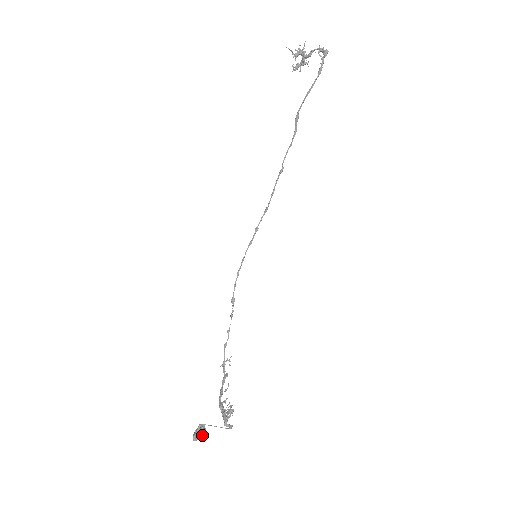
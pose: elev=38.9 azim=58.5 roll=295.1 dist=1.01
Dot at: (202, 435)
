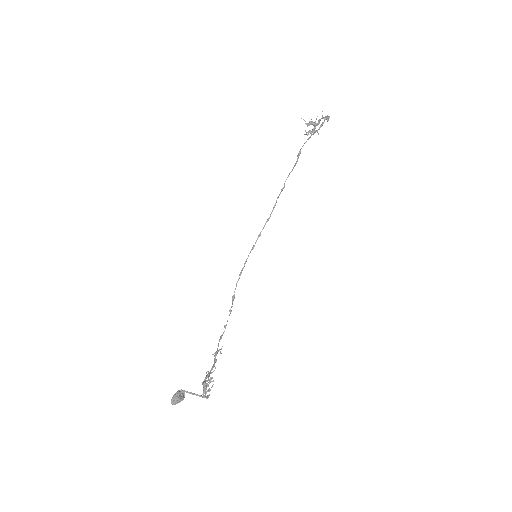
Dot at: (180, 400)
